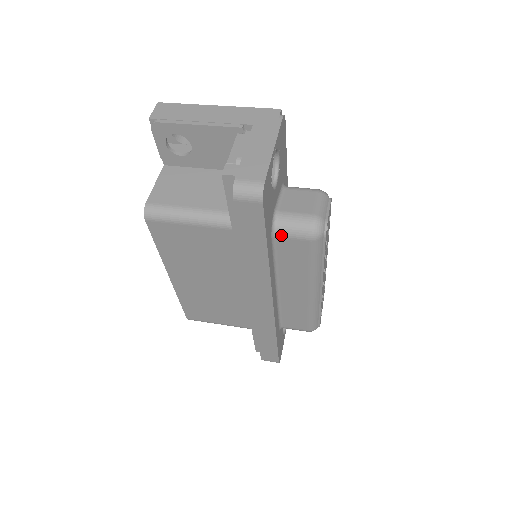
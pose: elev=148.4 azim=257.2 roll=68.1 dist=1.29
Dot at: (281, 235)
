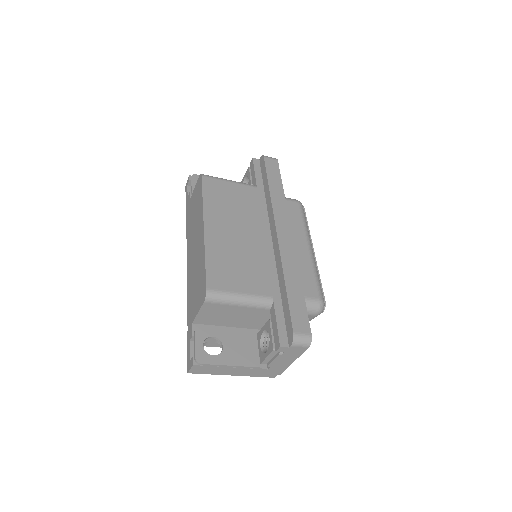
Dot at: occluded
